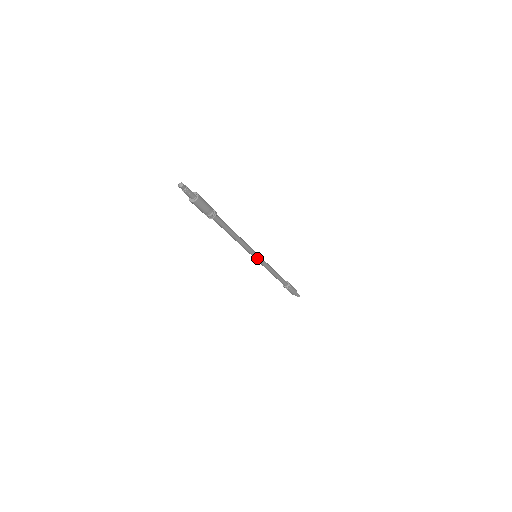
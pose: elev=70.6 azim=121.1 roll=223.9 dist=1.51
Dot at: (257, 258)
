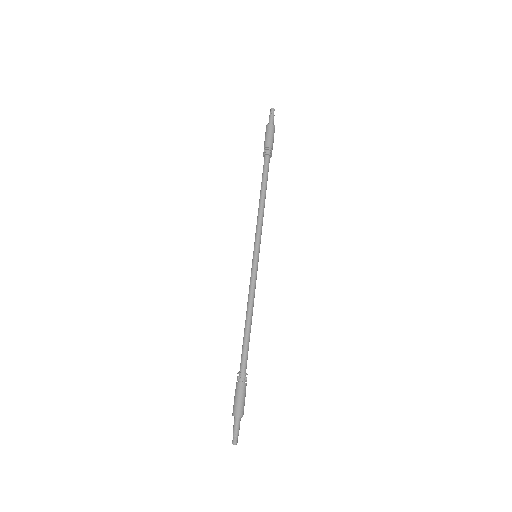
Dot at: (258, 255)
